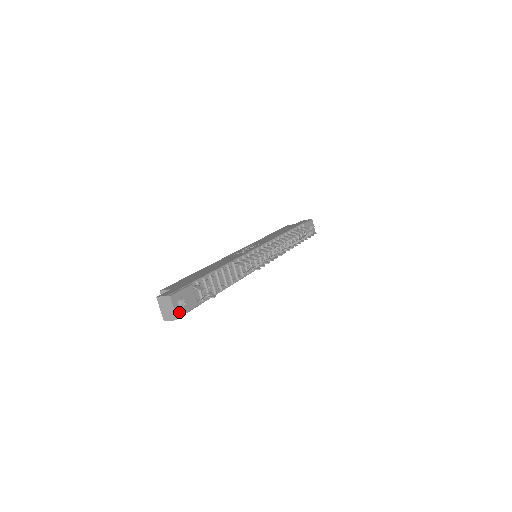
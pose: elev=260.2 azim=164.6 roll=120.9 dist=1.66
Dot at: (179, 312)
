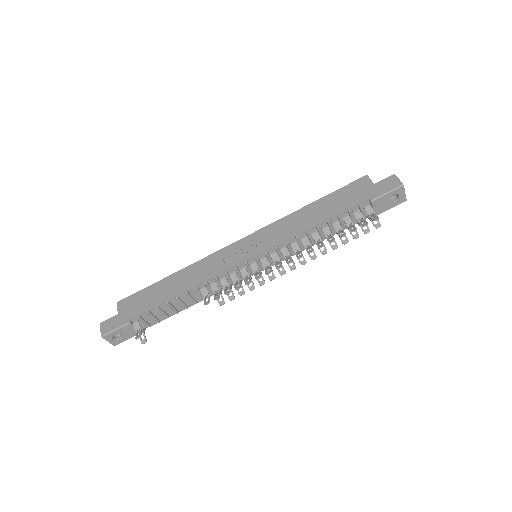
Dot at: (116, 342)
